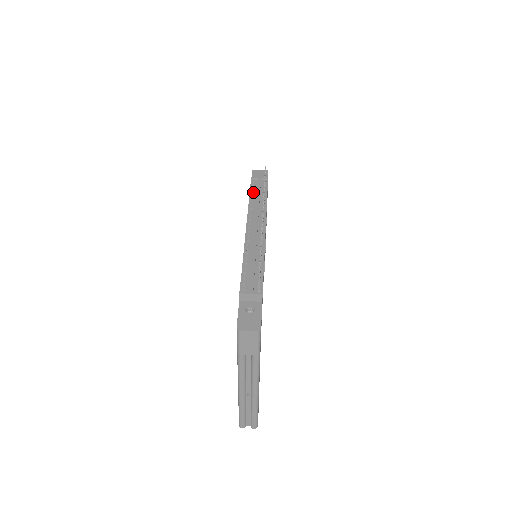
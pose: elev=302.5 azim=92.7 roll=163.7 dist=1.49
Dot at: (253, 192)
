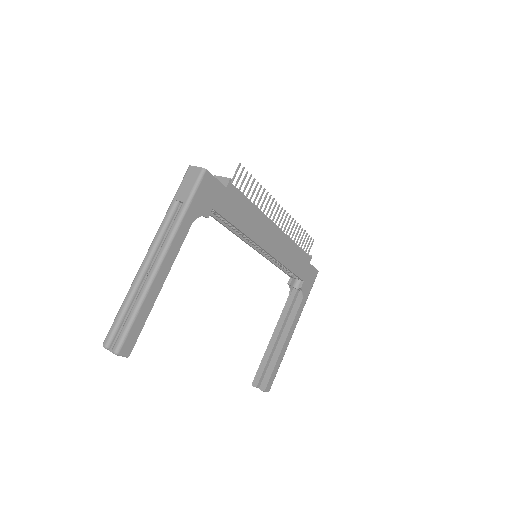
Dot at: occluded
